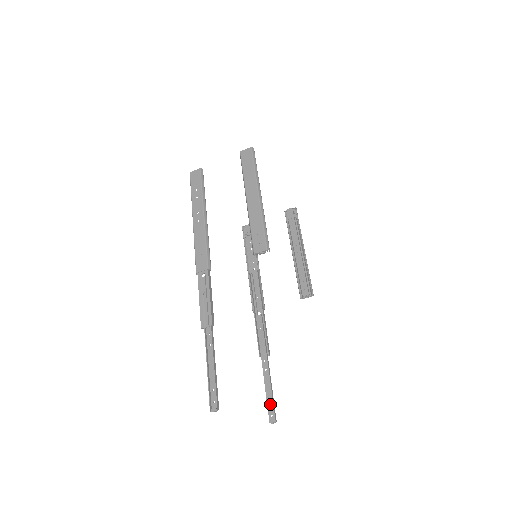
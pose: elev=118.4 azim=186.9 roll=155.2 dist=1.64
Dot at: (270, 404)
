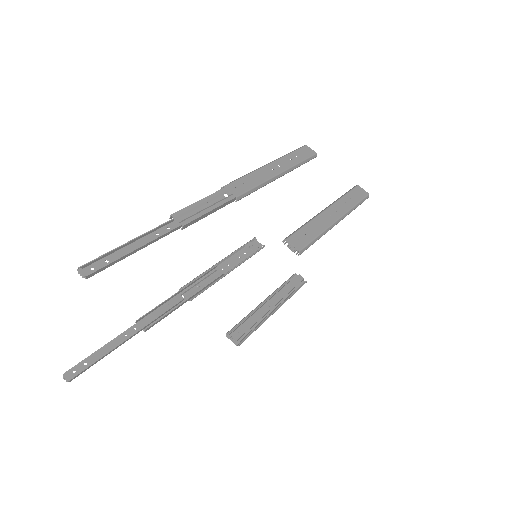
Dot at: (88, 362)
